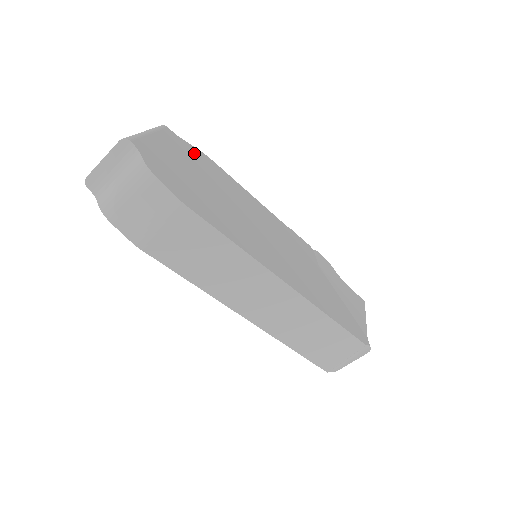
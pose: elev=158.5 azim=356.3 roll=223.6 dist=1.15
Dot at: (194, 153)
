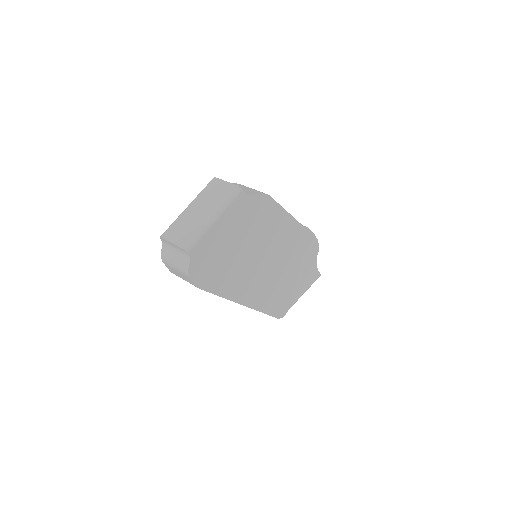
Dot at: (252, 206)
